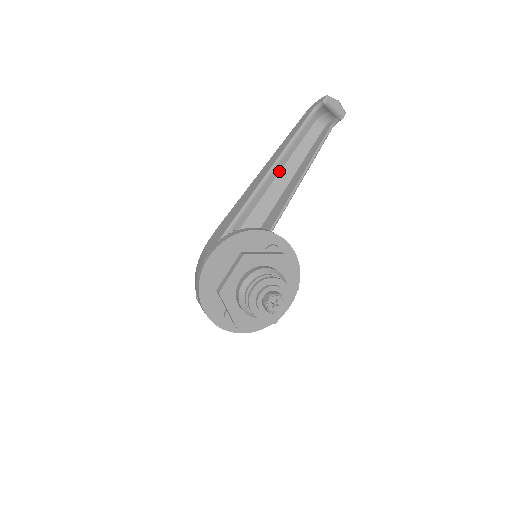
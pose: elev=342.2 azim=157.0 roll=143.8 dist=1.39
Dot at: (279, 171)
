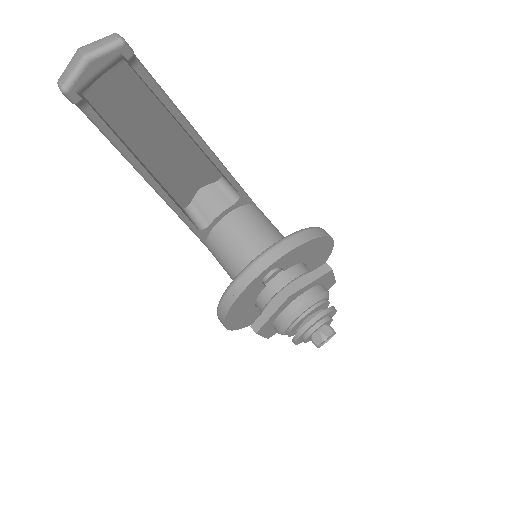
Dot at: (156, 141)
